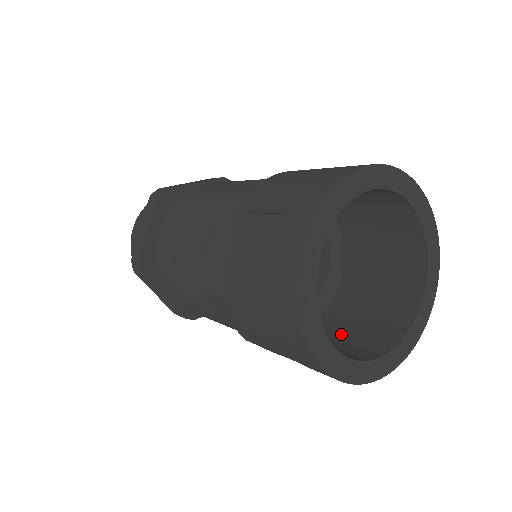
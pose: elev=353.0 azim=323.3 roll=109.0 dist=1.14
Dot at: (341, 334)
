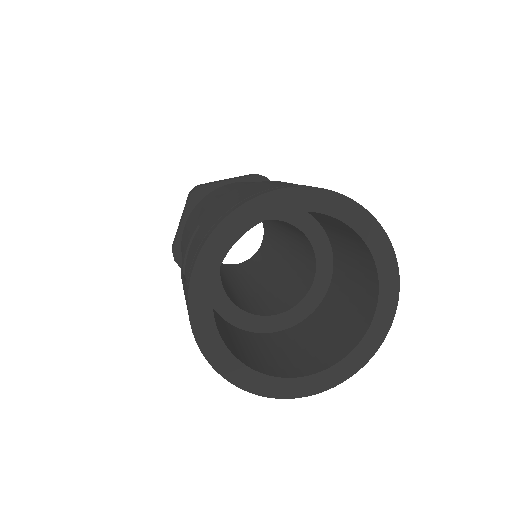
Dot at: (300, 344)
